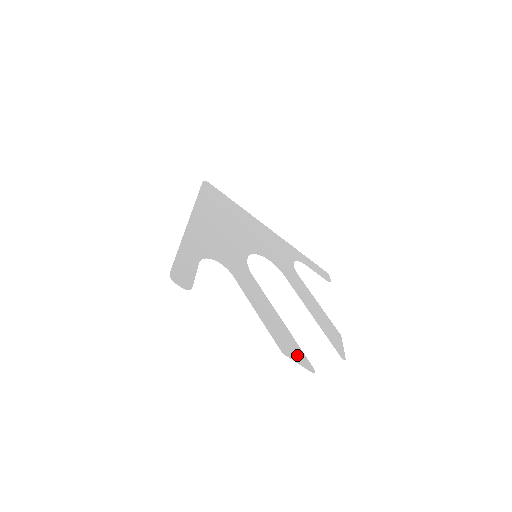
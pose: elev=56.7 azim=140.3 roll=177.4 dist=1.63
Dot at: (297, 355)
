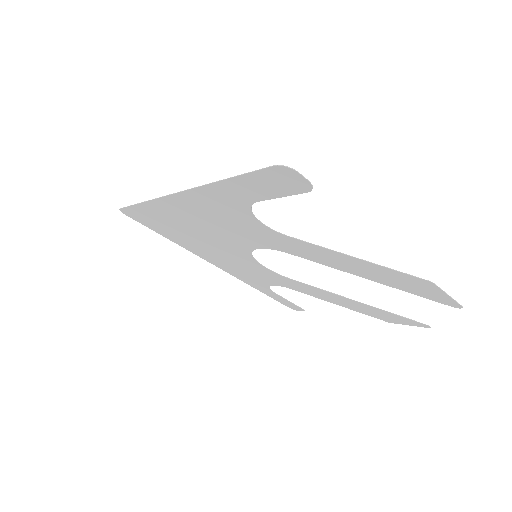
Dot at: (433, 293)
